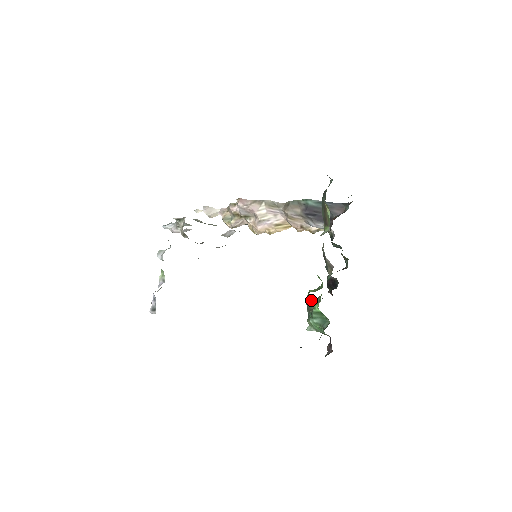
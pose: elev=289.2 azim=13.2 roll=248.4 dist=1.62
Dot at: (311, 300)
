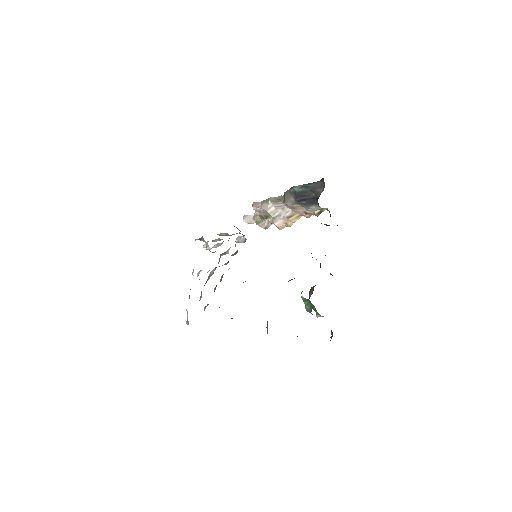
Dot at: (313, 286)
